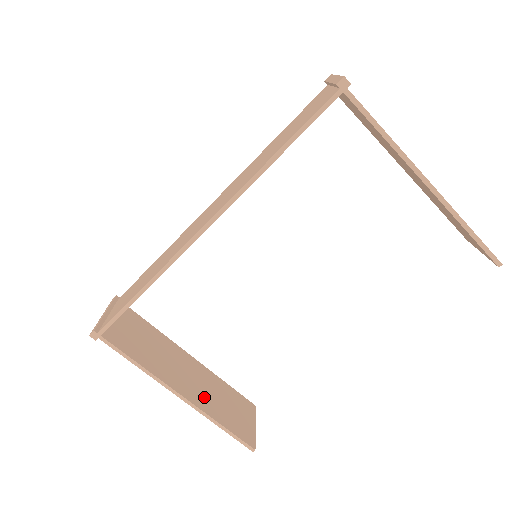
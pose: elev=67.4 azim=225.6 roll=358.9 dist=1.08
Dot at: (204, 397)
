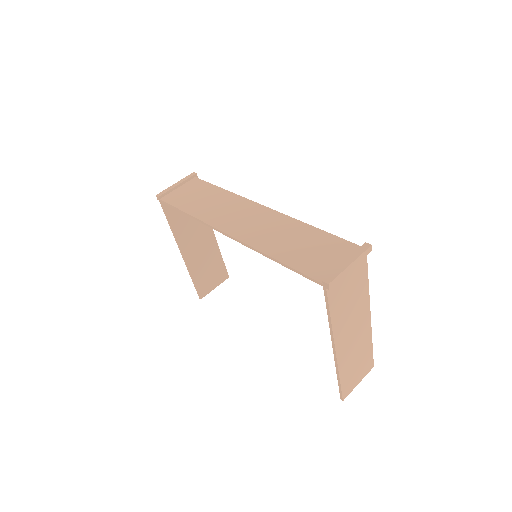
Dot at: (197, 260)
